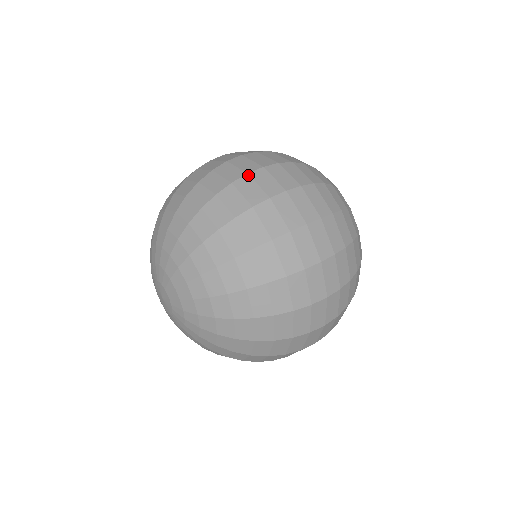
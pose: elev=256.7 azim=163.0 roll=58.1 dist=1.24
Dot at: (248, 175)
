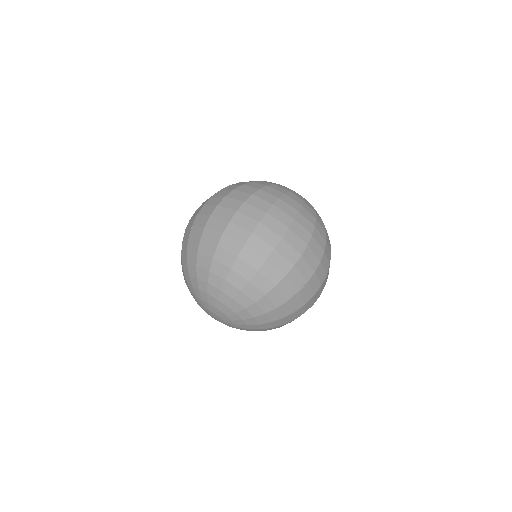
Dot at: (230, 223)
